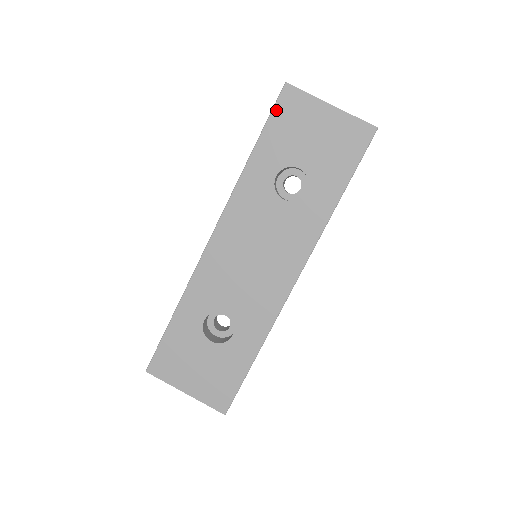
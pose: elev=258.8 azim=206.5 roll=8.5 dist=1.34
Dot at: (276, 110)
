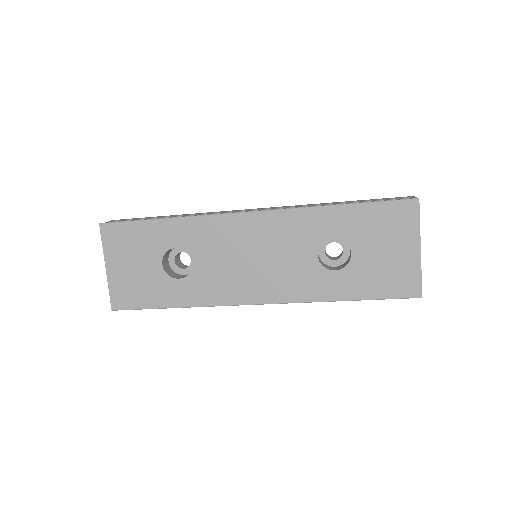
Dot at: (390, 204)
